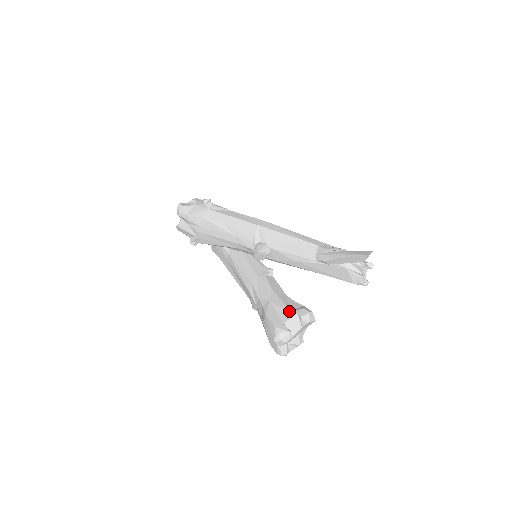
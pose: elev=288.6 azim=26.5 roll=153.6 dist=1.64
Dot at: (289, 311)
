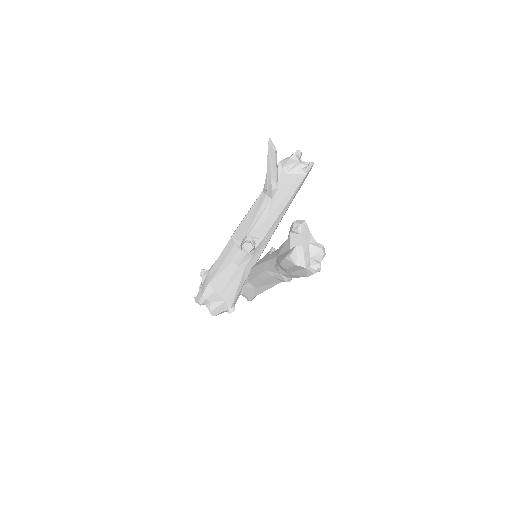
Dot at: (286, 240)
